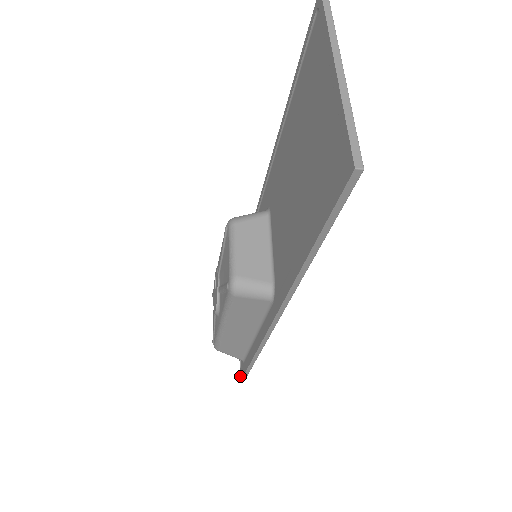
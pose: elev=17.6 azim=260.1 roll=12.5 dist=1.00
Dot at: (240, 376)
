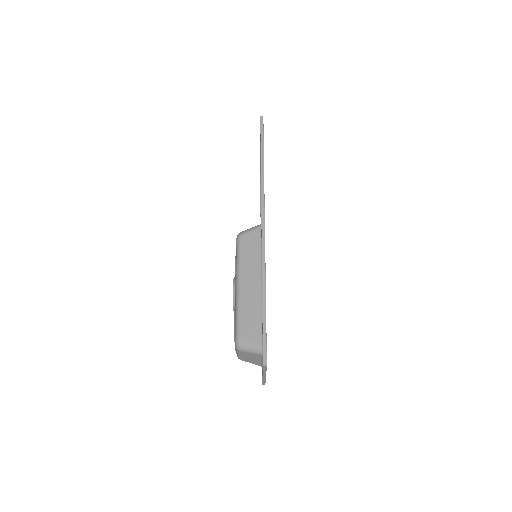
Dot at: occluded
